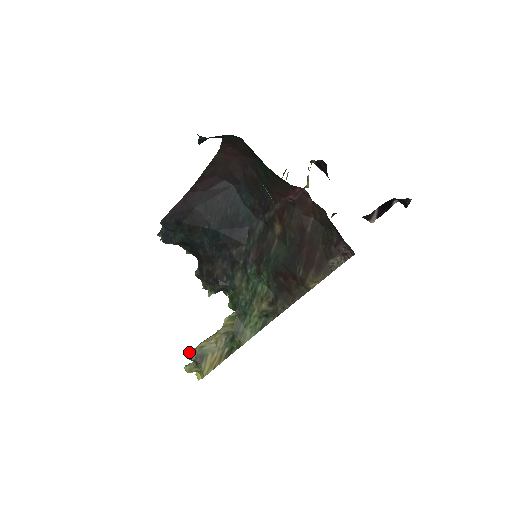
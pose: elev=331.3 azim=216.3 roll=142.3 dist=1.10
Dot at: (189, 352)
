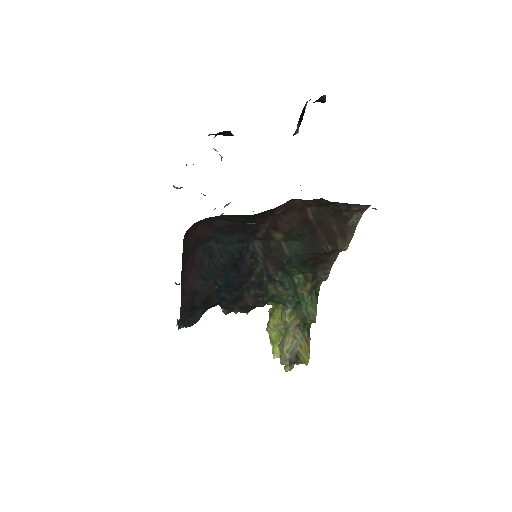
Dot at: (283, 363)
